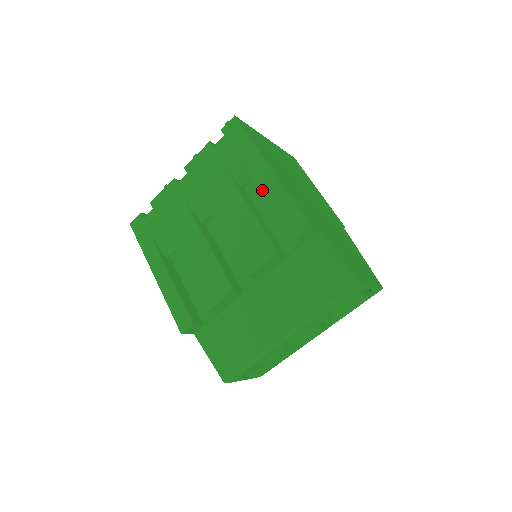
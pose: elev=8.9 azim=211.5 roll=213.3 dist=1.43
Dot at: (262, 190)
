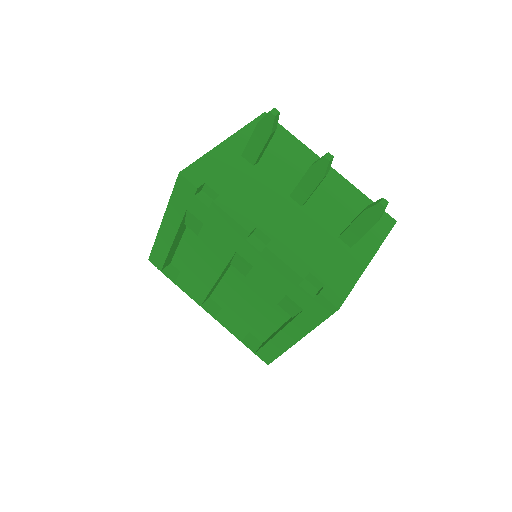
Dot at: (286, 316)
